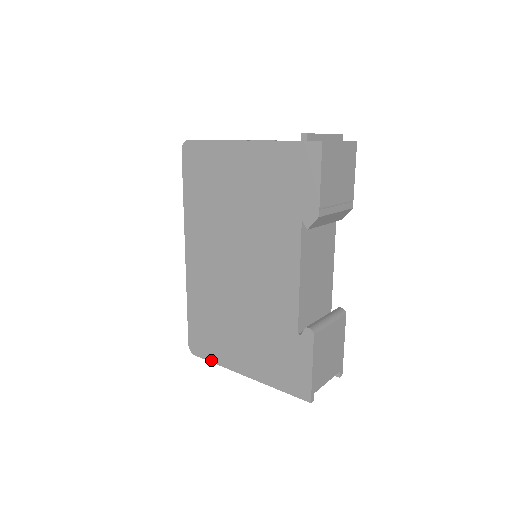
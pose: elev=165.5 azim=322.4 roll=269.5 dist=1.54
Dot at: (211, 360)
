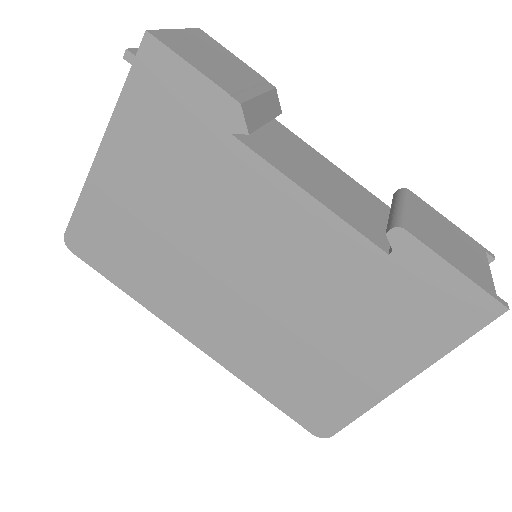
Dot at: (351, 418)
